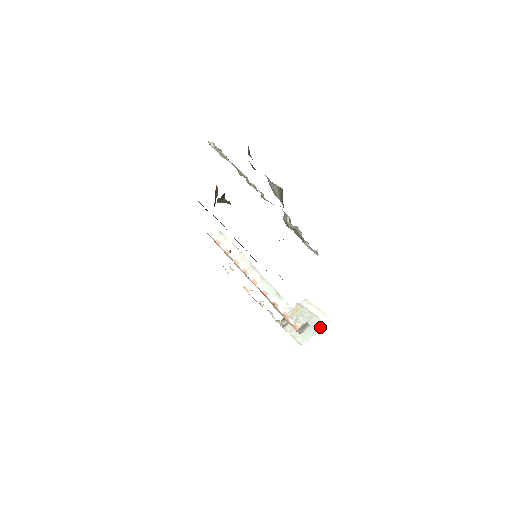
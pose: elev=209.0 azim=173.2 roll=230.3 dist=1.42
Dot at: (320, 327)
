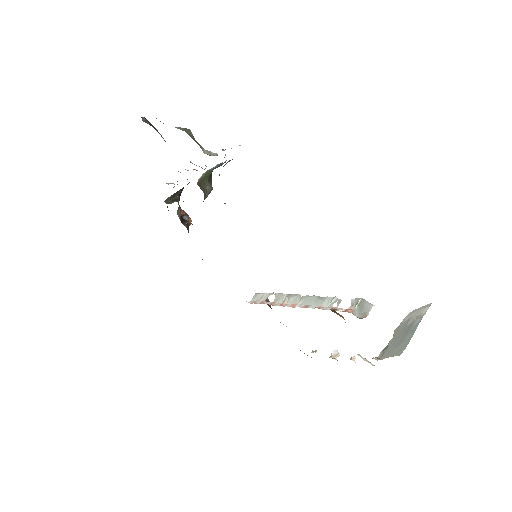
Dot at: (418, 322)
